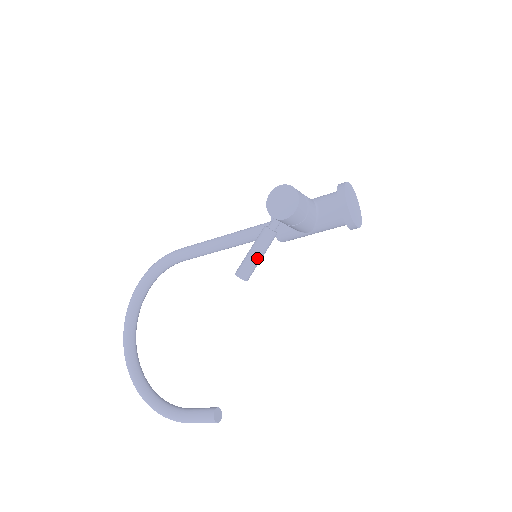
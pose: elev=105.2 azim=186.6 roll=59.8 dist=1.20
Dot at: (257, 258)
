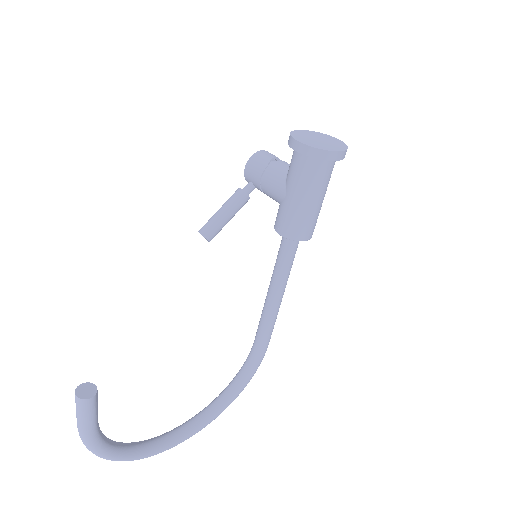
Dot at: (217, 212)
